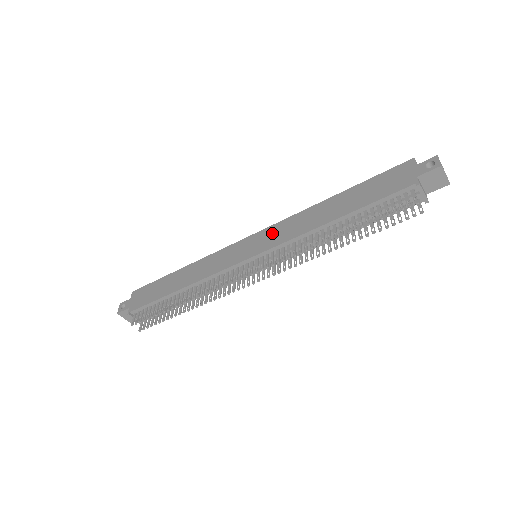
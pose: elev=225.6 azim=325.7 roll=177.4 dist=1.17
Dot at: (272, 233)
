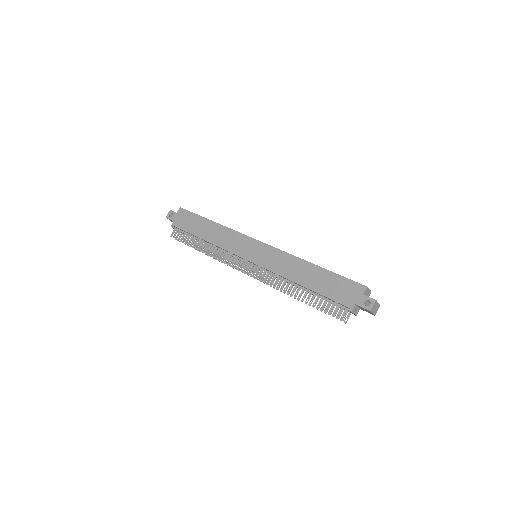
Dot at: (269, 254)
